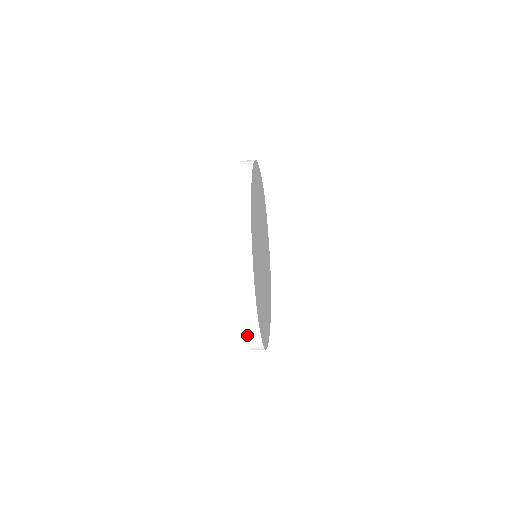
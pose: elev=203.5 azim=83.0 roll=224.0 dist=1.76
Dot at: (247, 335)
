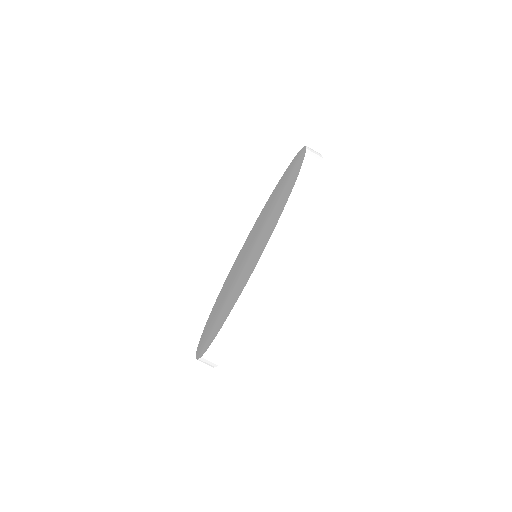
Dot at: (230, 316)
